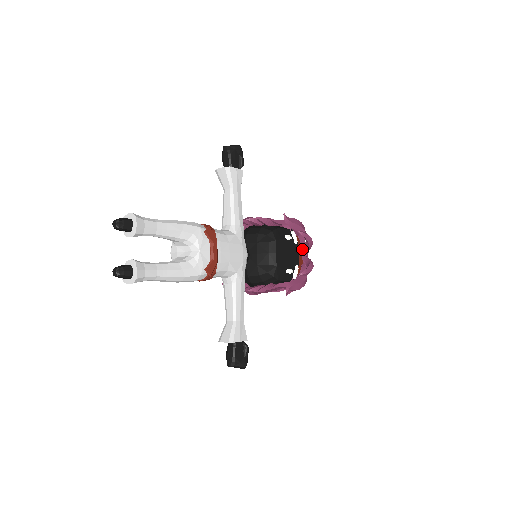
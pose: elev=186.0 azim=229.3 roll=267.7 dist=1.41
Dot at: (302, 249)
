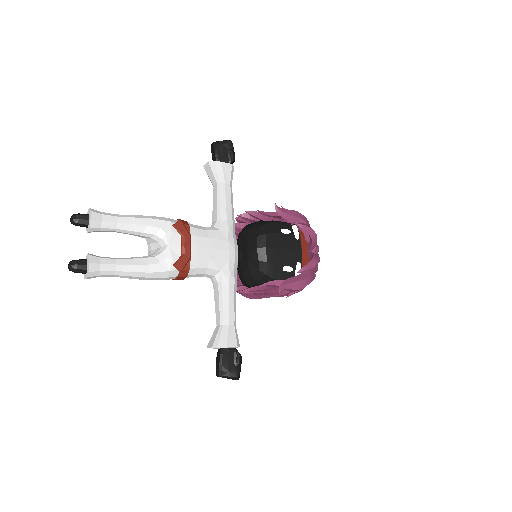
Dot at: (308, 245)
